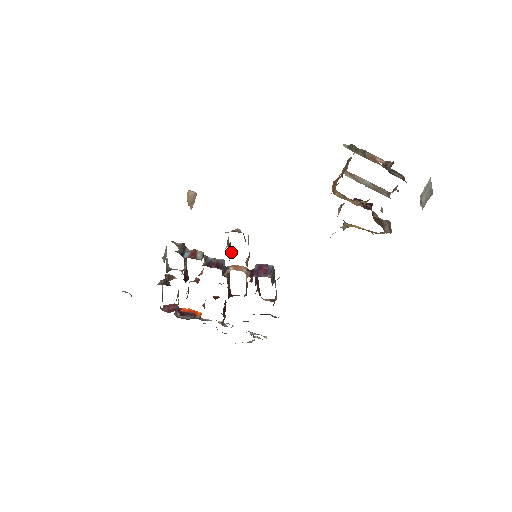
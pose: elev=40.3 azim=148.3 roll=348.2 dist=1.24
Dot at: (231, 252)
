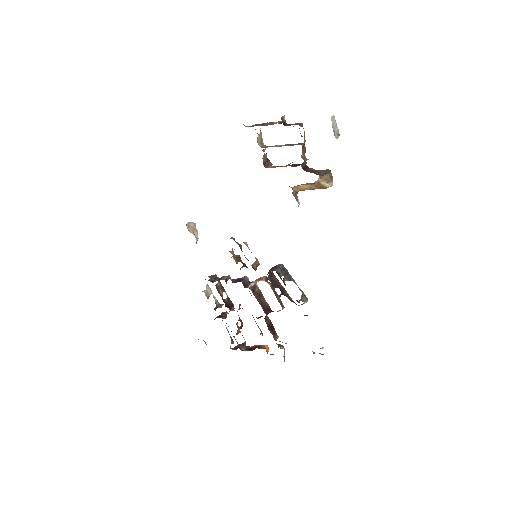
Dot at: occluded
